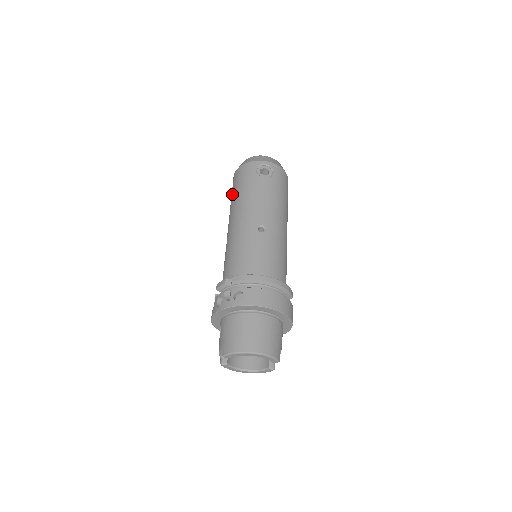
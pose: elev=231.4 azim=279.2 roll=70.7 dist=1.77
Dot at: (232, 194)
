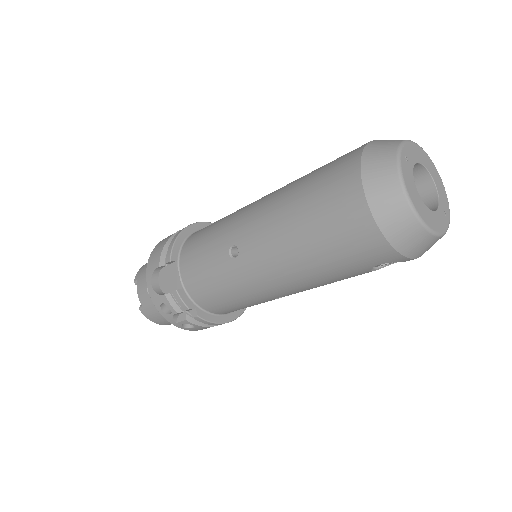
Dot at: (314, 231)
